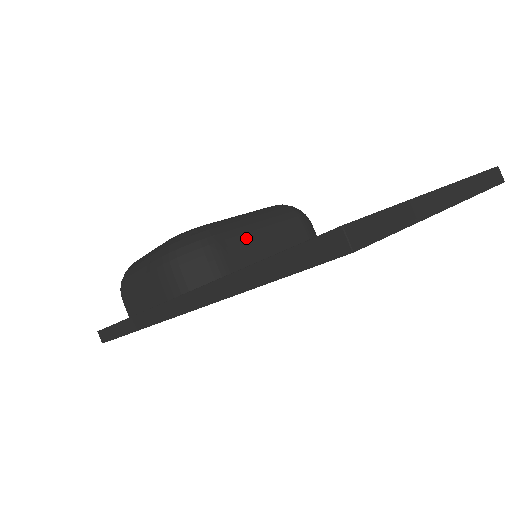
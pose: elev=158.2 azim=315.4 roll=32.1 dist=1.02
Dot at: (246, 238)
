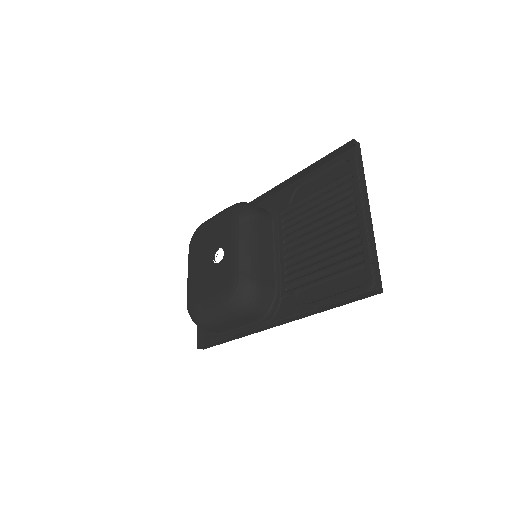
Dot at: (258, 262)
